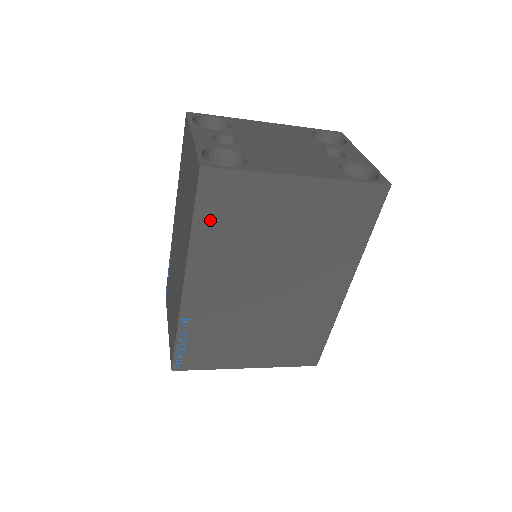
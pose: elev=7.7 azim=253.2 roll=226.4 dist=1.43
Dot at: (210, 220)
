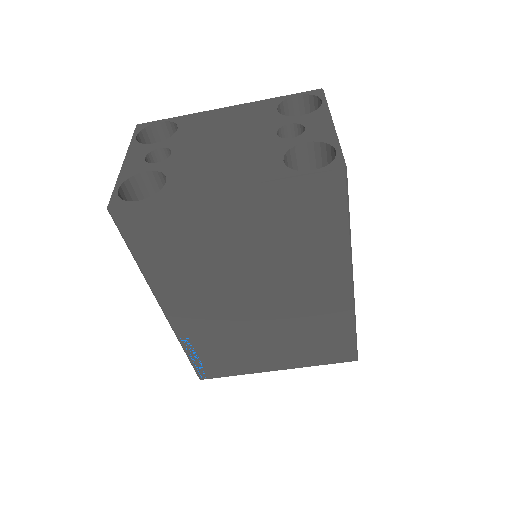
Dot at: (150, 254)
